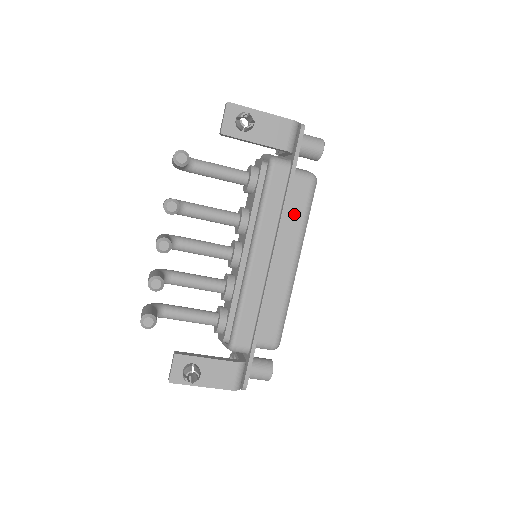
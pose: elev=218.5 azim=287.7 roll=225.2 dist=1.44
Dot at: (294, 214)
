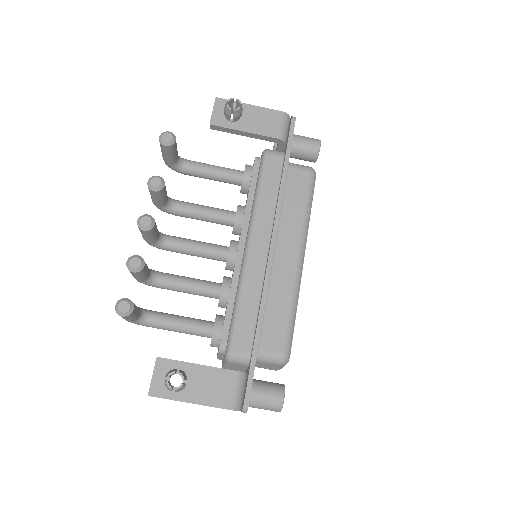
Dot at: (294, 204)
